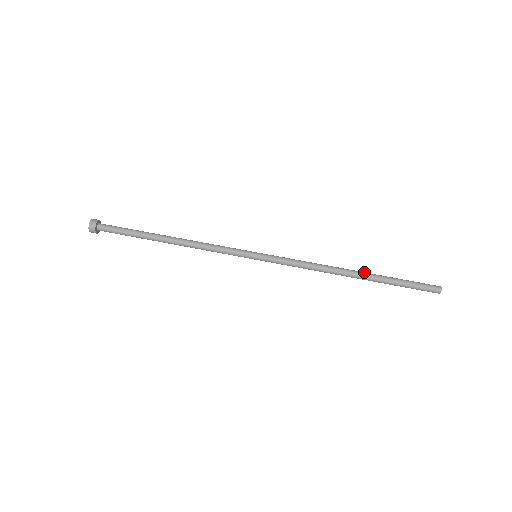
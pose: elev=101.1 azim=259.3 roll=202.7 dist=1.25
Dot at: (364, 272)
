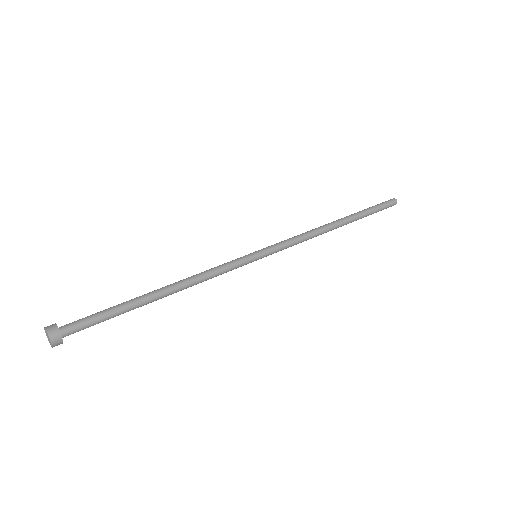
Dot at: (345, 217)
